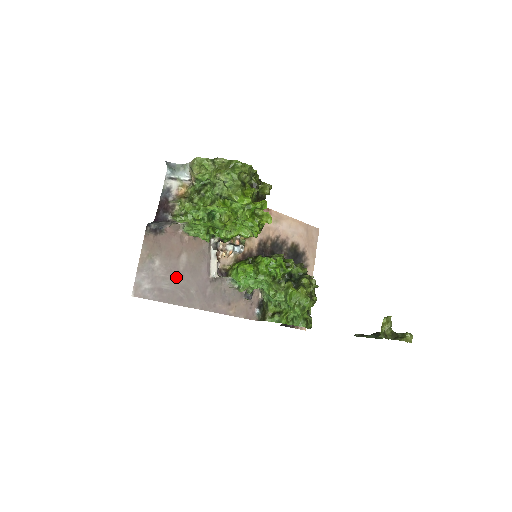
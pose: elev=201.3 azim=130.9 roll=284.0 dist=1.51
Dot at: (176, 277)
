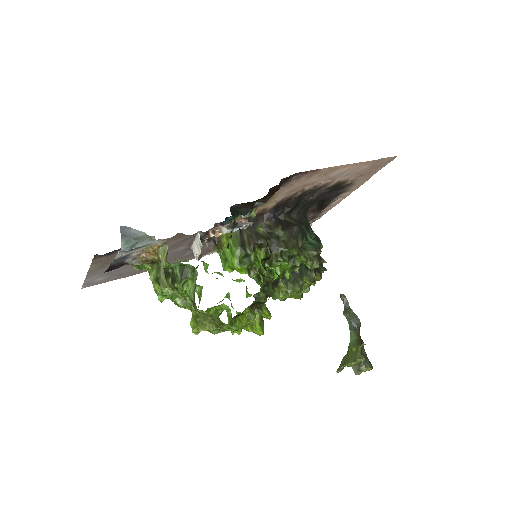
Dot at: occluded
